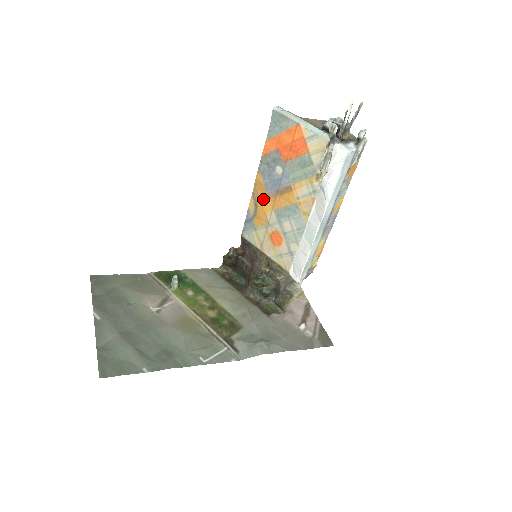
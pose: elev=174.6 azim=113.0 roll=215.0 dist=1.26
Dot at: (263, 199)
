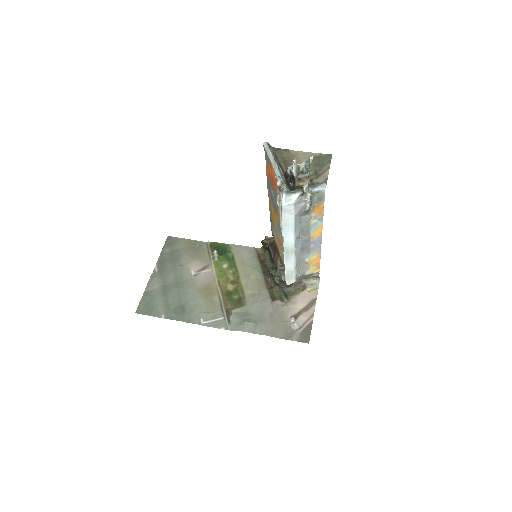
Dot at: (272, 210)
